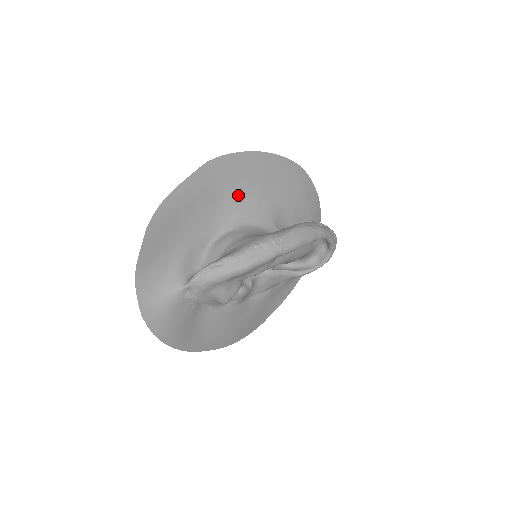
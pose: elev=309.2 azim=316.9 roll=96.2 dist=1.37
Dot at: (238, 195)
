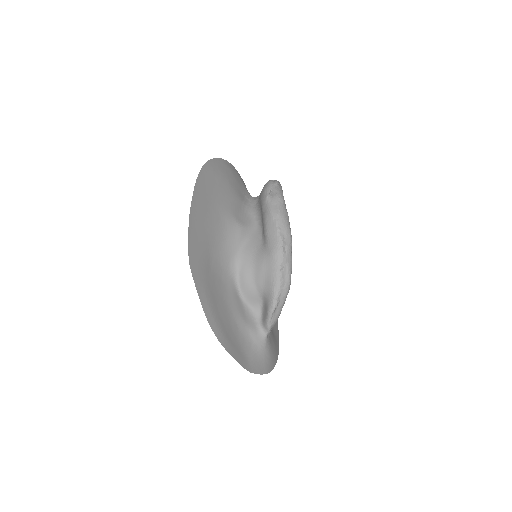
Dot at: (214, 247)
